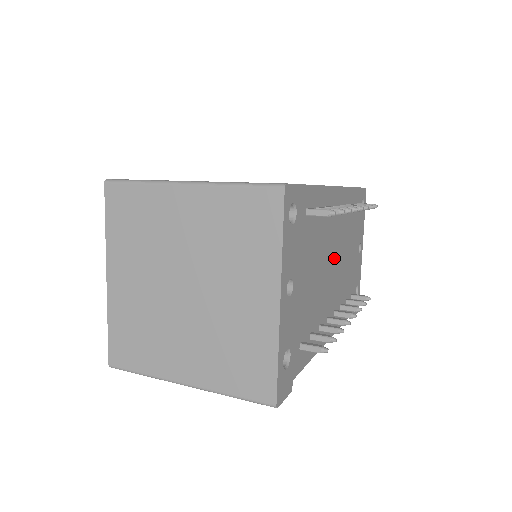
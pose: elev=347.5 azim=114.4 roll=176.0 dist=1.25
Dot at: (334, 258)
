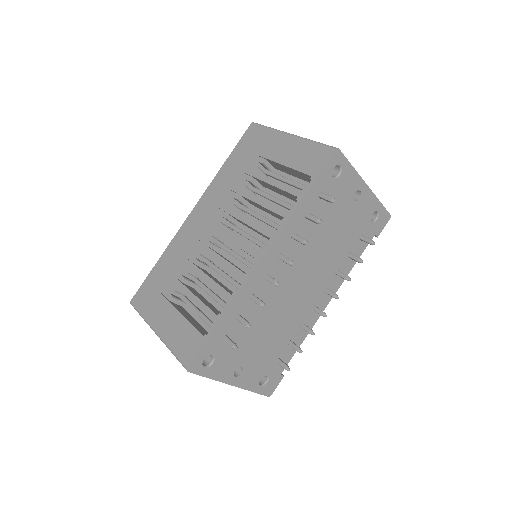
Dot at: (296, 281)
